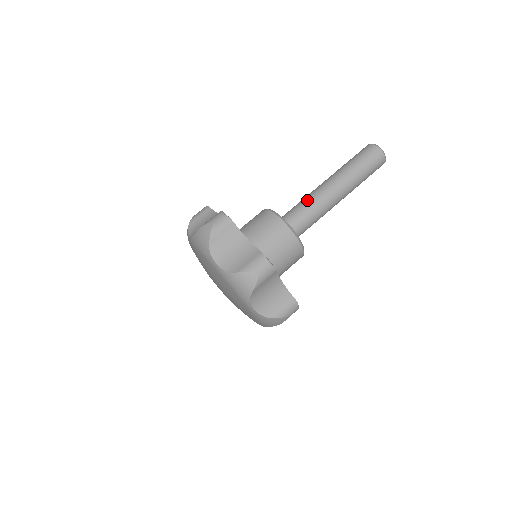
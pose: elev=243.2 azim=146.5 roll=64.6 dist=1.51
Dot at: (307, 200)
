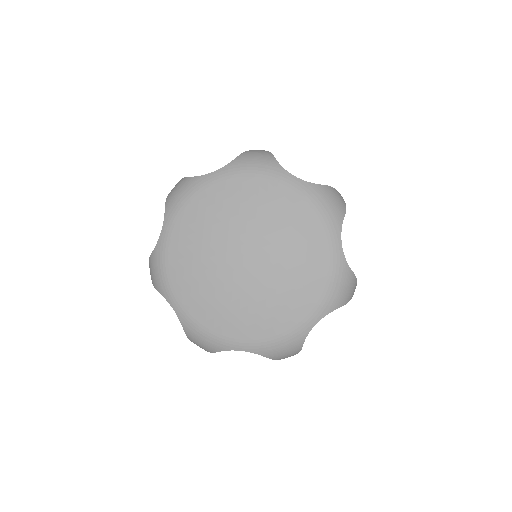
Dot at: occluded
